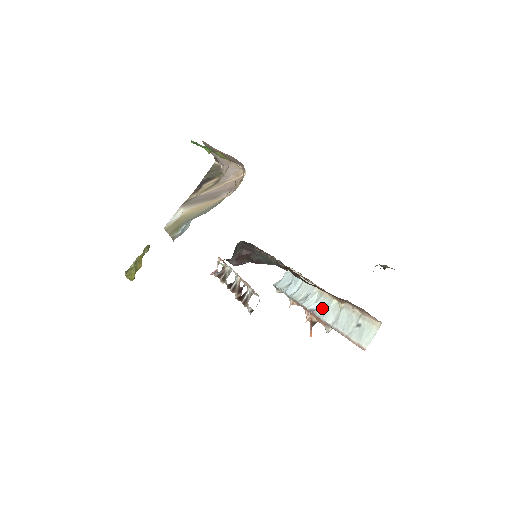
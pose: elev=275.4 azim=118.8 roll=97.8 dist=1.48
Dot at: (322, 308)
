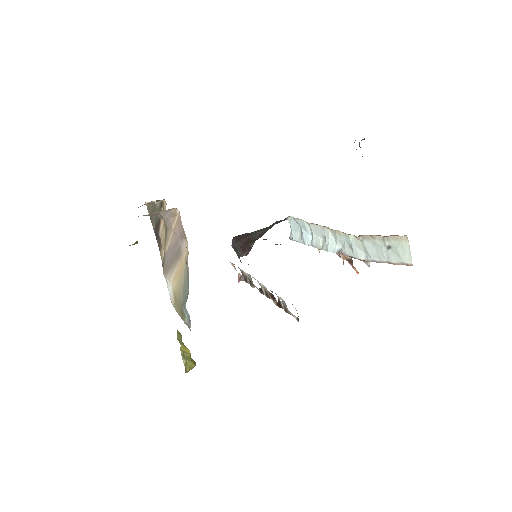
Dot at: (346, 246)
